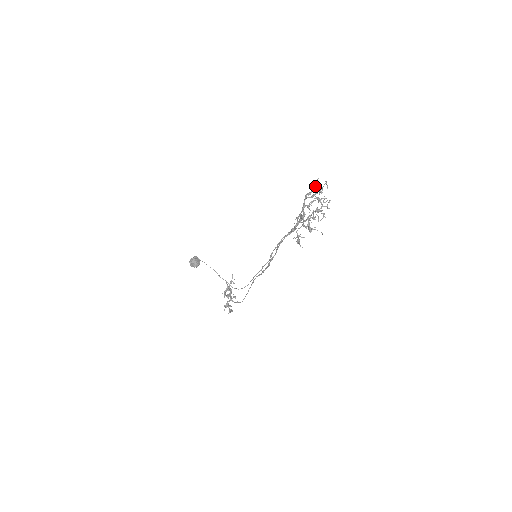
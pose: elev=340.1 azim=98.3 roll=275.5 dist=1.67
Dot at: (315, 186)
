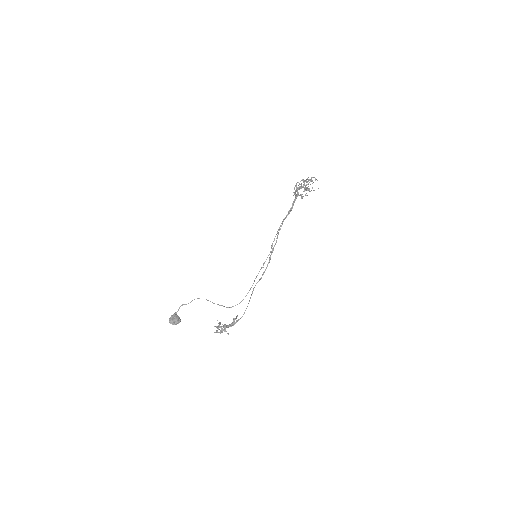
Dot at: (298, 188)
